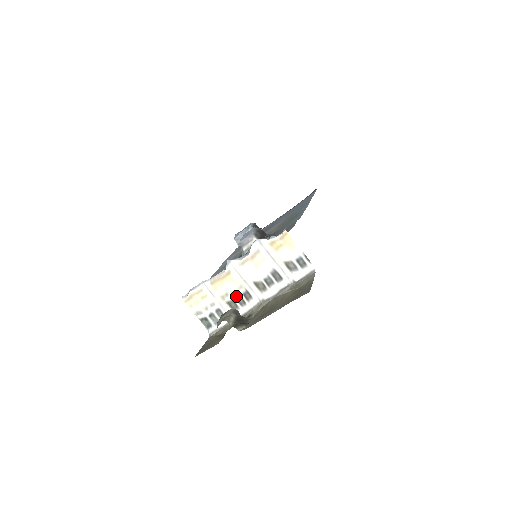
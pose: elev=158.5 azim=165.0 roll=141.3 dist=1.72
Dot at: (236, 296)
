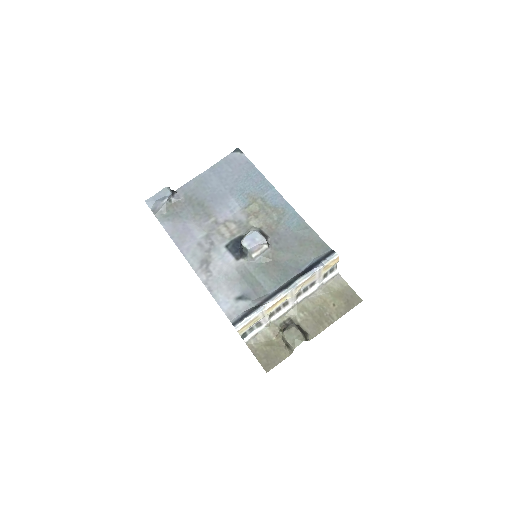
Dot at: (277, 308)
